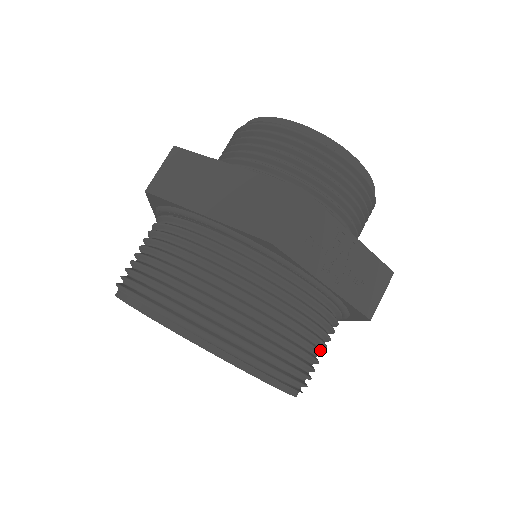
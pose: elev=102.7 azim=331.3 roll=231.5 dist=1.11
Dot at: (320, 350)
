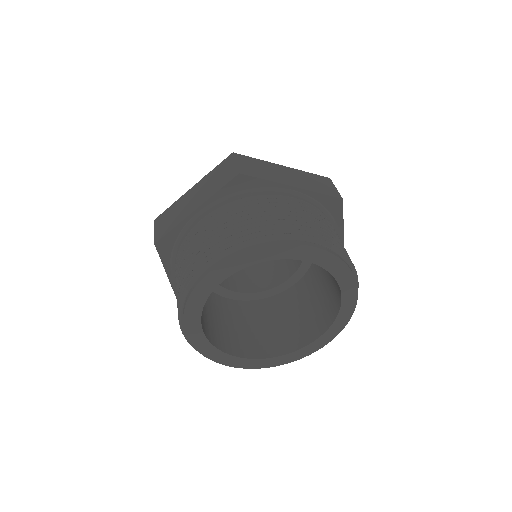
Dot at: occluded
